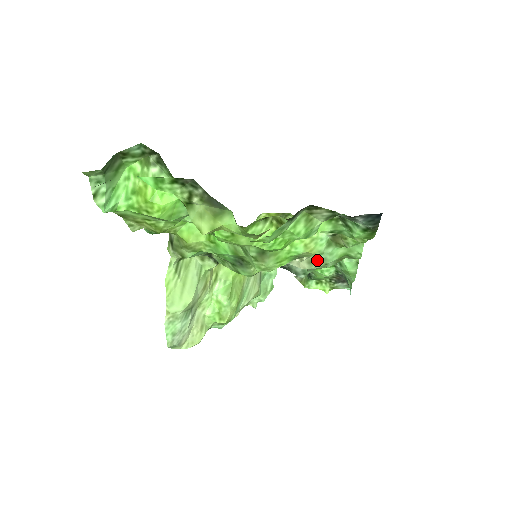
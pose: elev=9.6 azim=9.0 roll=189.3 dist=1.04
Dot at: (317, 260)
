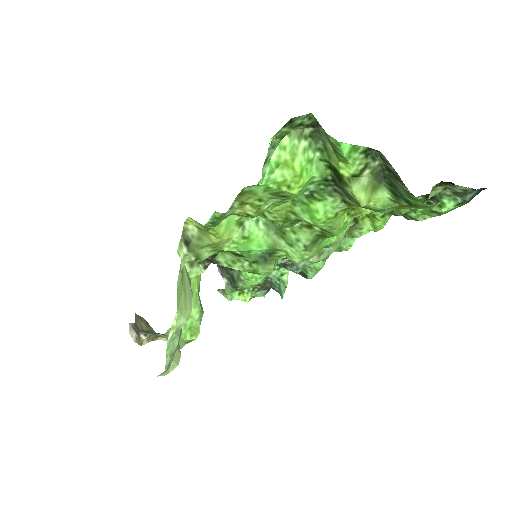
Dot at: (324, 252)
